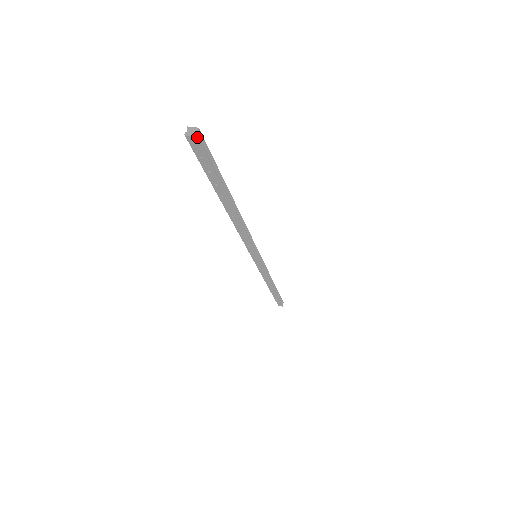
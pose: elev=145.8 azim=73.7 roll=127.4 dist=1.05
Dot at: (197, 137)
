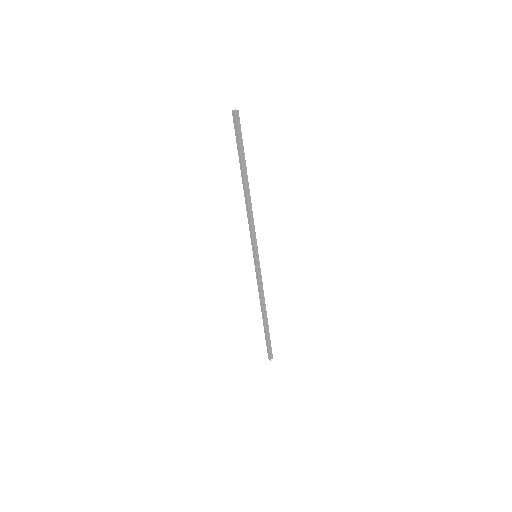
Dot at: (235, 113)
